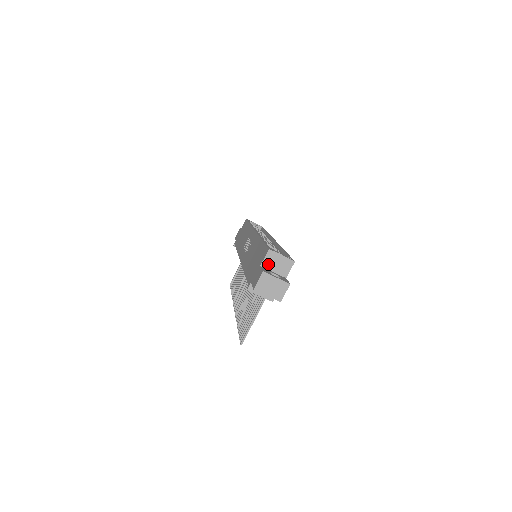
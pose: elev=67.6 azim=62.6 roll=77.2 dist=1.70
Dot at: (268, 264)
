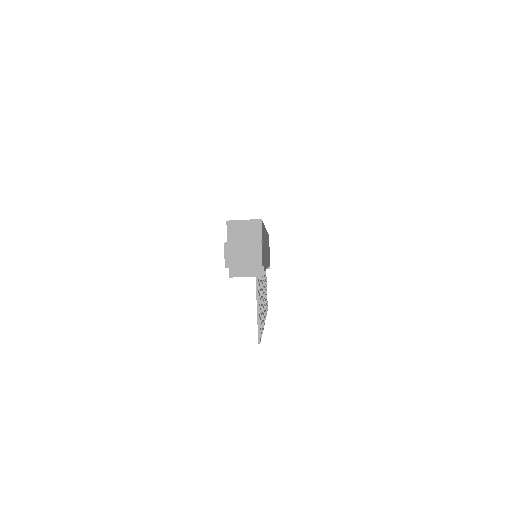
Dot at: (234, 237)
